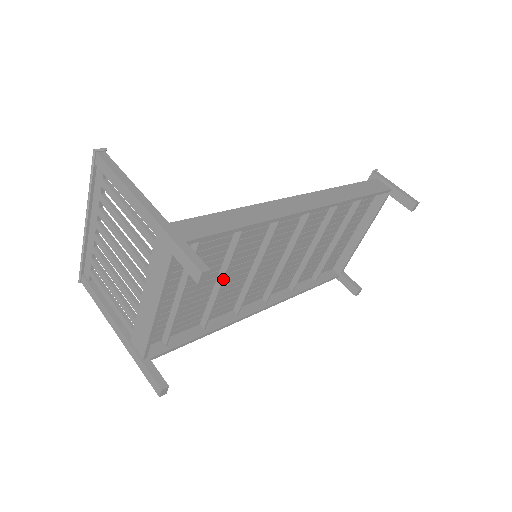
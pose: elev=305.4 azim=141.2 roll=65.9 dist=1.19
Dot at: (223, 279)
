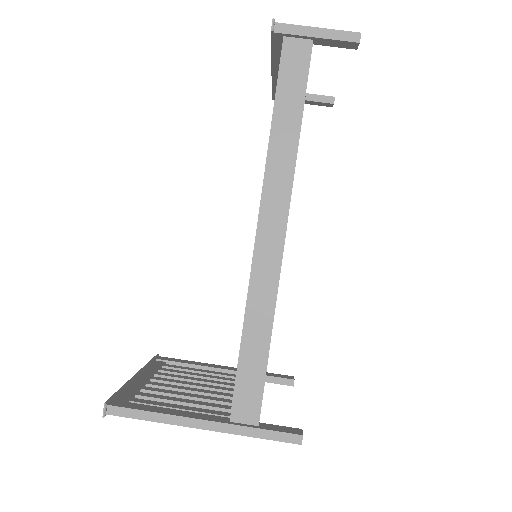
Dot at: occluded
